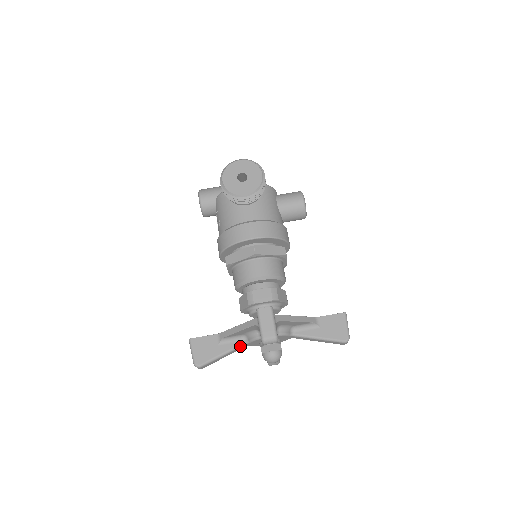
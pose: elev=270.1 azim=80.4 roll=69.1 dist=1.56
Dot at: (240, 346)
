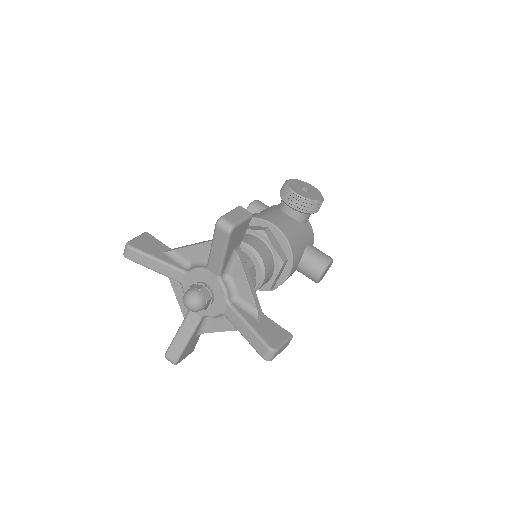
Dot at: (177, 268)
